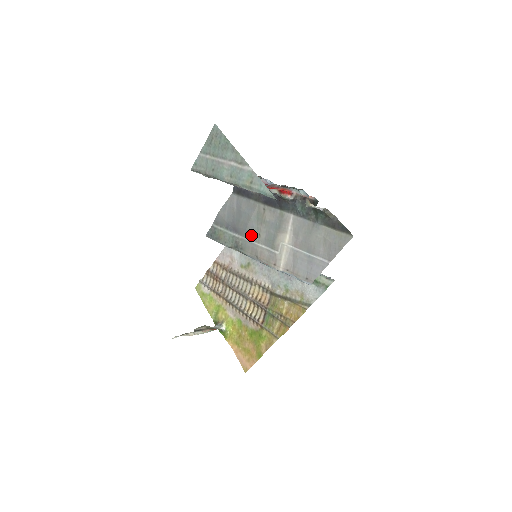
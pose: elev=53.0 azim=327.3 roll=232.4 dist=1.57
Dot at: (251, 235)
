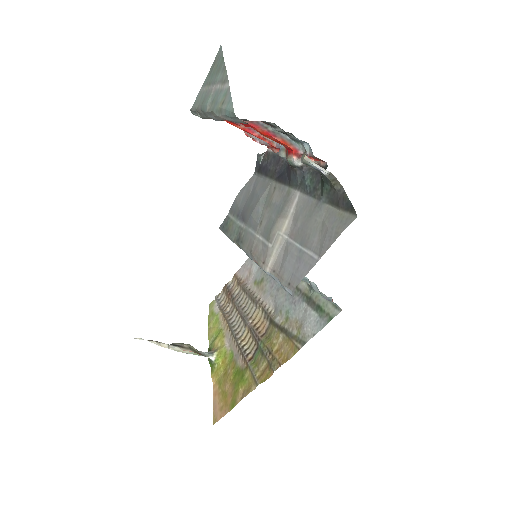
Dot at: (254, 223)
